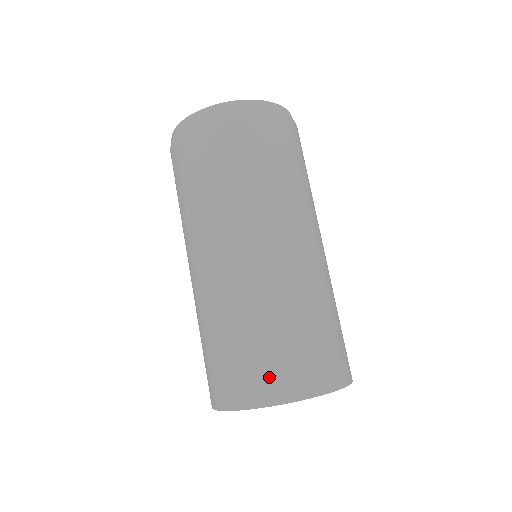
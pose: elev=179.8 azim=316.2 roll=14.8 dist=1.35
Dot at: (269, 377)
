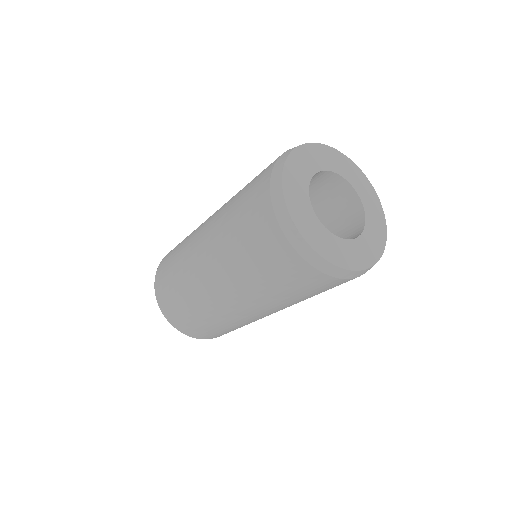
Dot at: occluded
